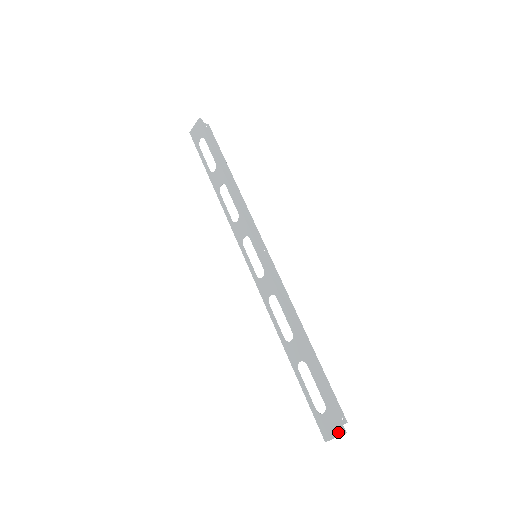
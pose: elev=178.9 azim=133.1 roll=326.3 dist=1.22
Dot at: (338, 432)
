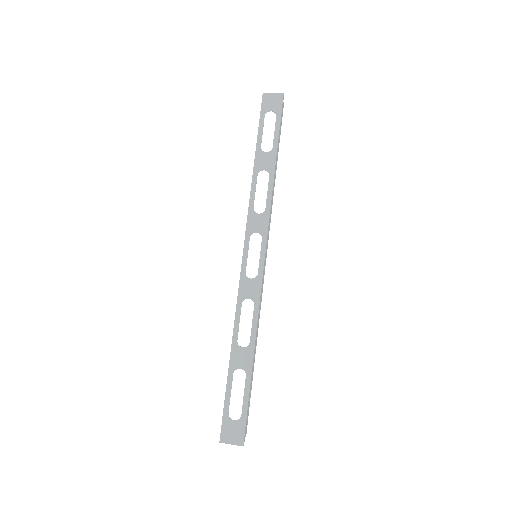
Dot at: (239, 442)
